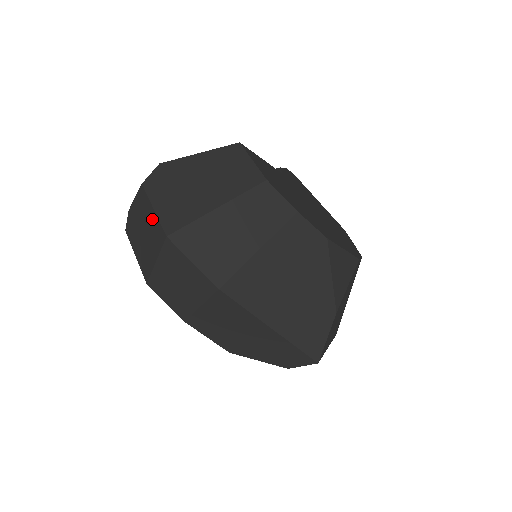
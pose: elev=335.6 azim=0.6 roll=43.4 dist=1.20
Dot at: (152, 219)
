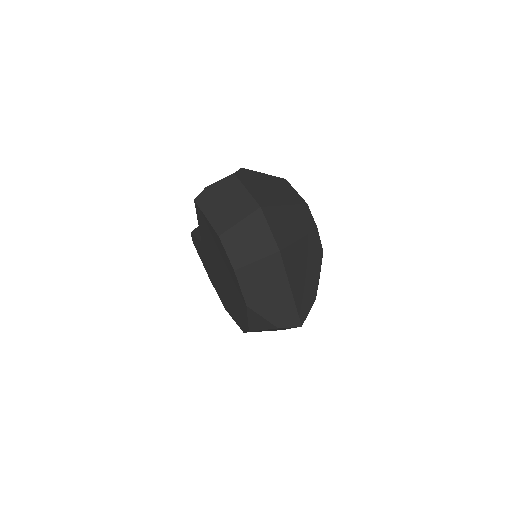
Dot at: (243, 195)
